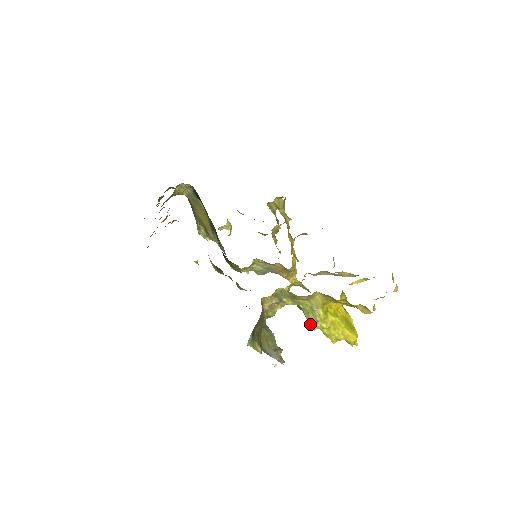
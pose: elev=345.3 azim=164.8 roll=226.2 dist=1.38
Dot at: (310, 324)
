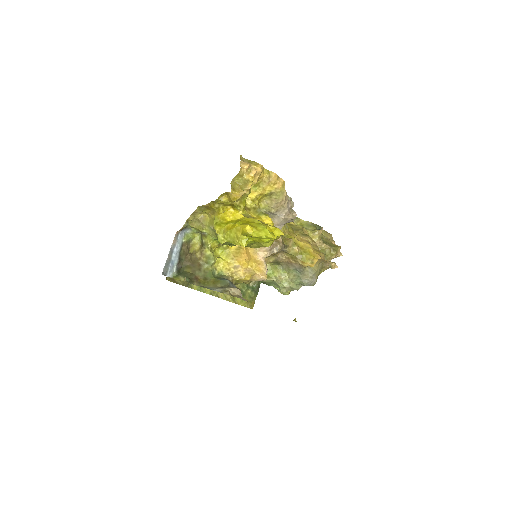
Dot at: occluded
